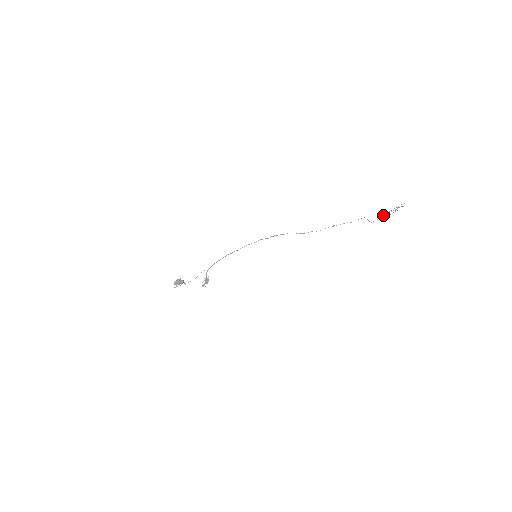
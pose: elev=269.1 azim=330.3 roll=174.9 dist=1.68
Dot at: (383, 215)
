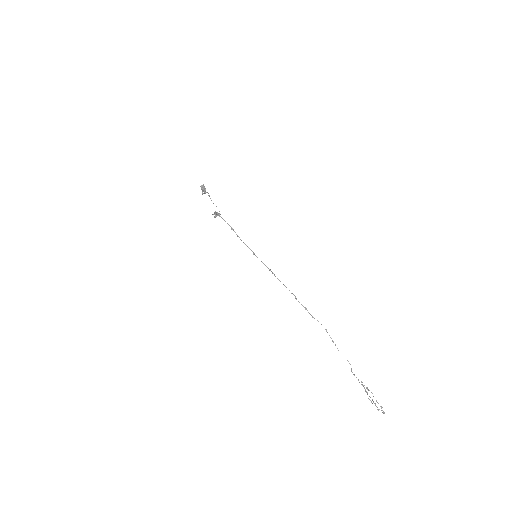
Dot at: (363, 385)
